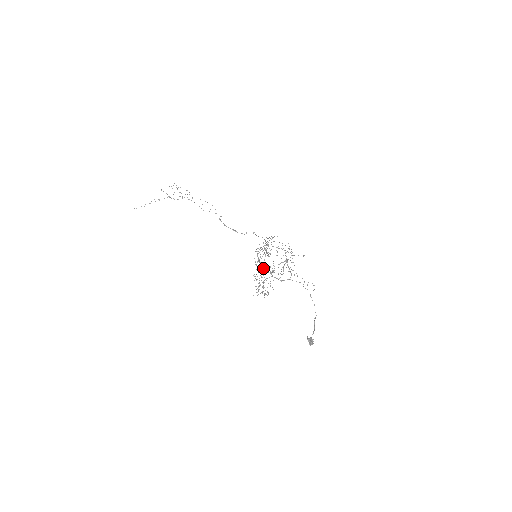
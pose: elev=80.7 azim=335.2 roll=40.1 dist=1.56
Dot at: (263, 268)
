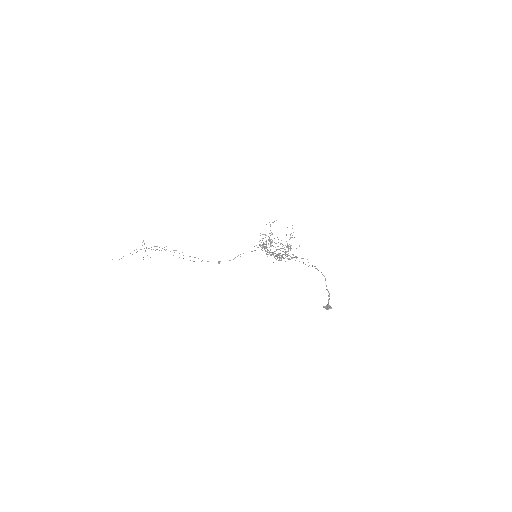
Dot at: (270, 252)
